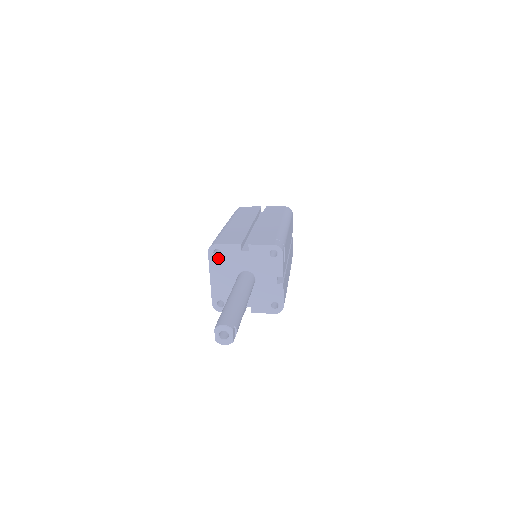
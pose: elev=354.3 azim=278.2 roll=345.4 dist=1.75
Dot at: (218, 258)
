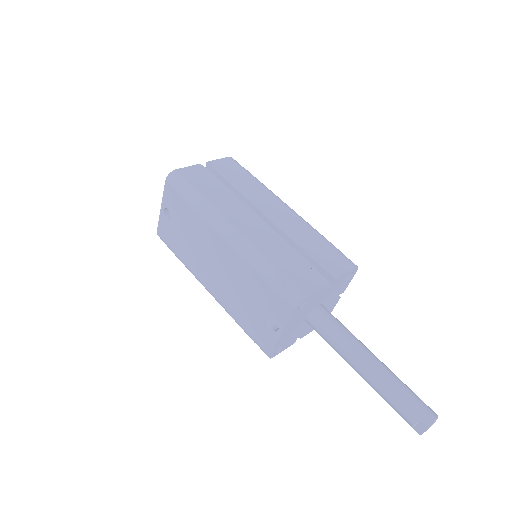
Dot at: (301, 309)
